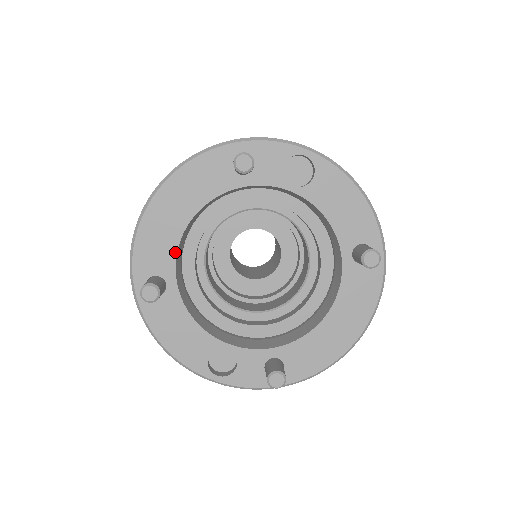
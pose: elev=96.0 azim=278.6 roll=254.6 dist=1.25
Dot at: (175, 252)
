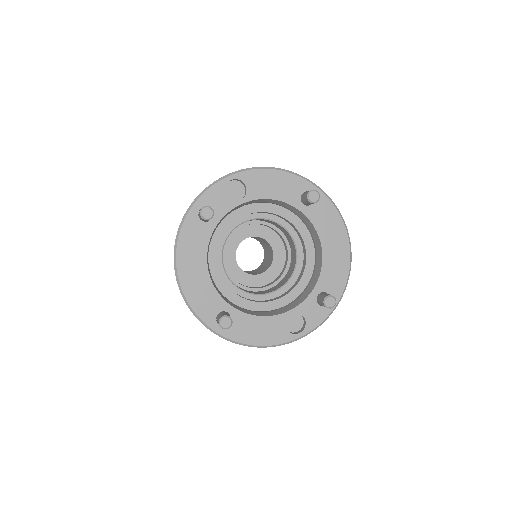
Dot at: (216, 292)
